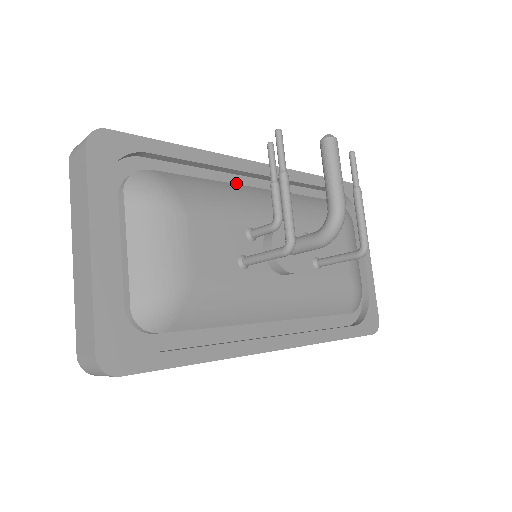
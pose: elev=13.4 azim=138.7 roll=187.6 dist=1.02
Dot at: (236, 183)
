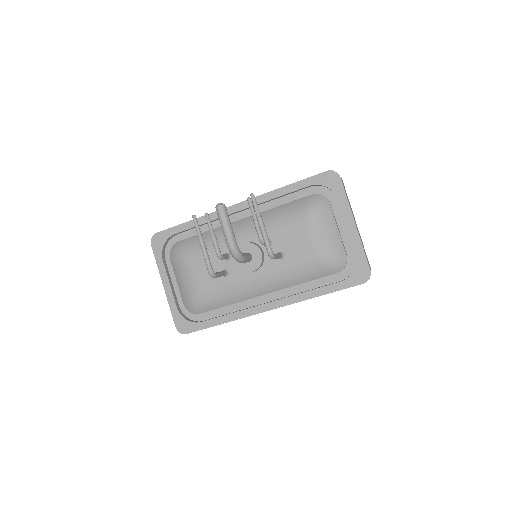
Dot at: (230, 221)
